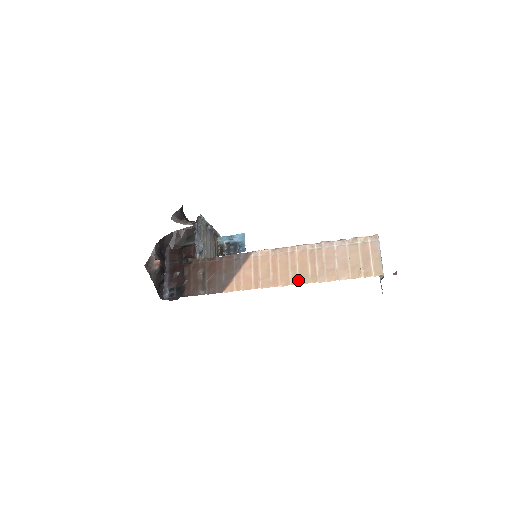
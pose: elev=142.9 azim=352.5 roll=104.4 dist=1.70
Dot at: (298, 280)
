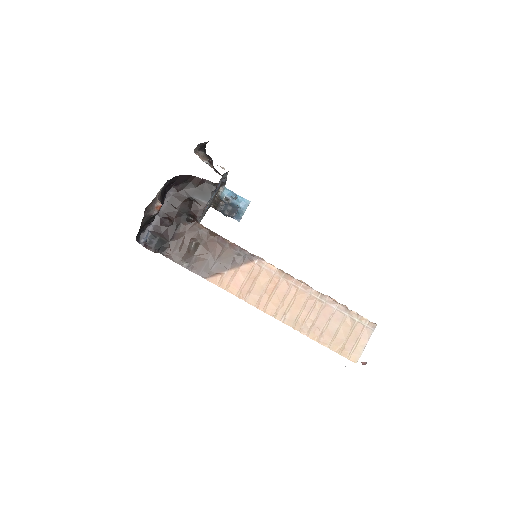
Dot at: (283, 317)
